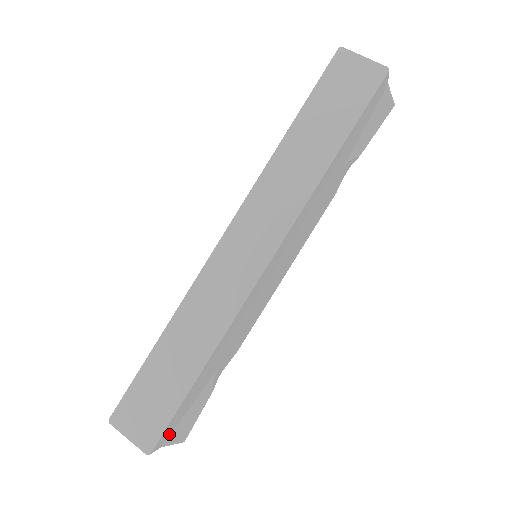
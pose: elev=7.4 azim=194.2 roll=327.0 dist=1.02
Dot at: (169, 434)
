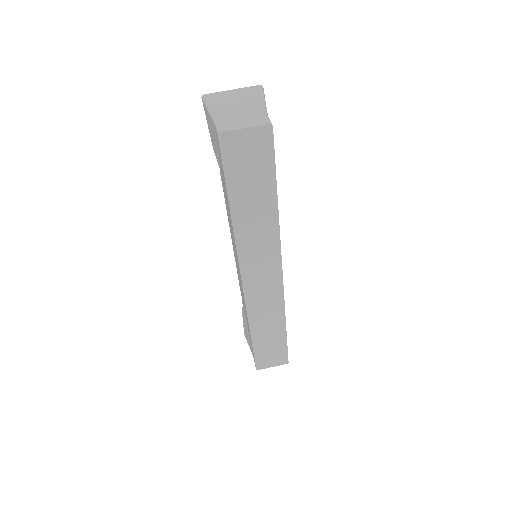
Dot at: occluded
